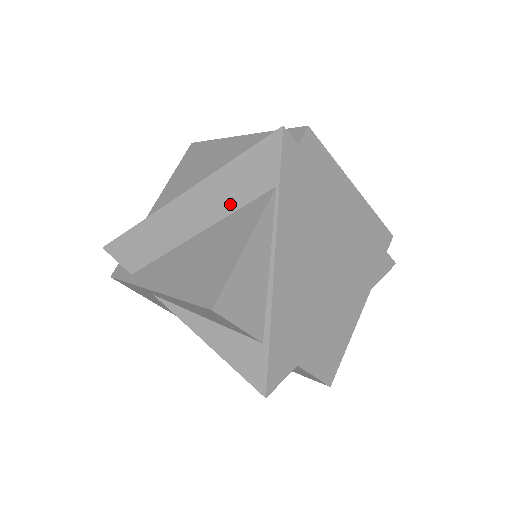
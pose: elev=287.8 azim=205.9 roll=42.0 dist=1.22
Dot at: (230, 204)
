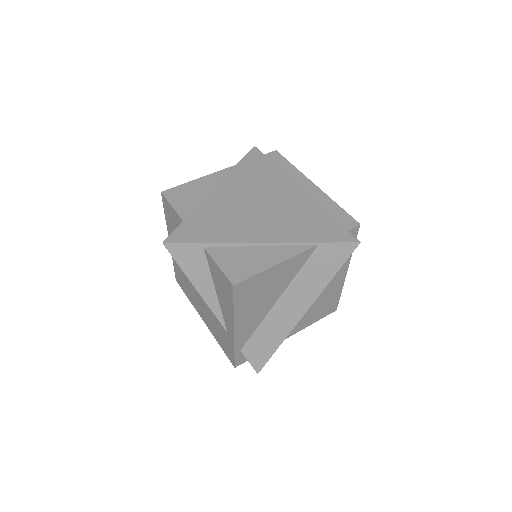
Dot at: occluded
